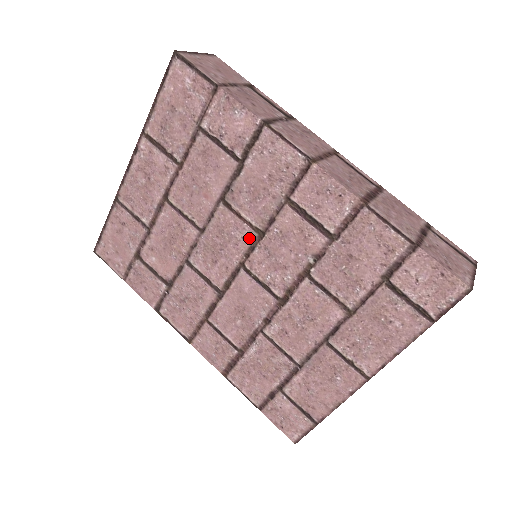
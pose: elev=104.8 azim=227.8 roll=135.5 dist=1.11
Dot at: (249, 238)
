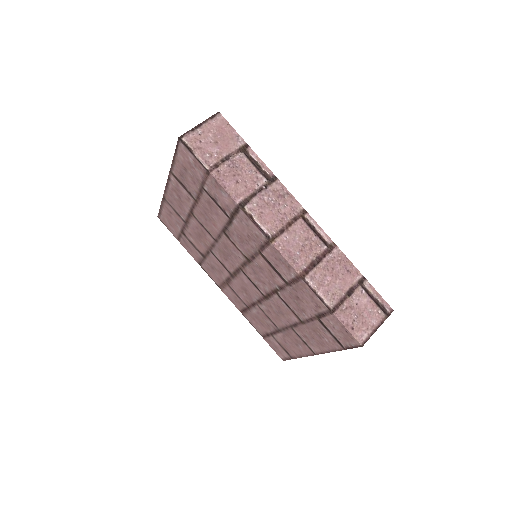
Dot at: (242, 259)
